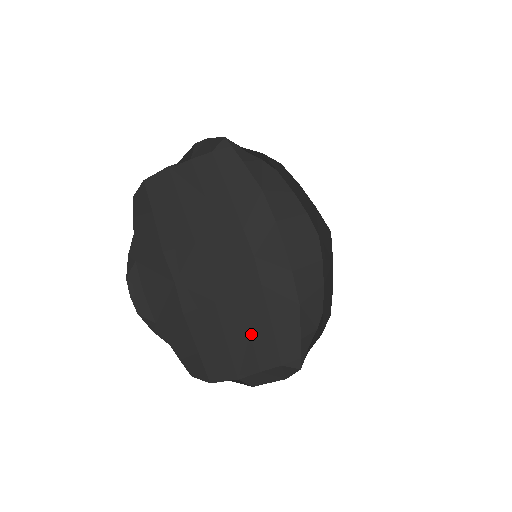
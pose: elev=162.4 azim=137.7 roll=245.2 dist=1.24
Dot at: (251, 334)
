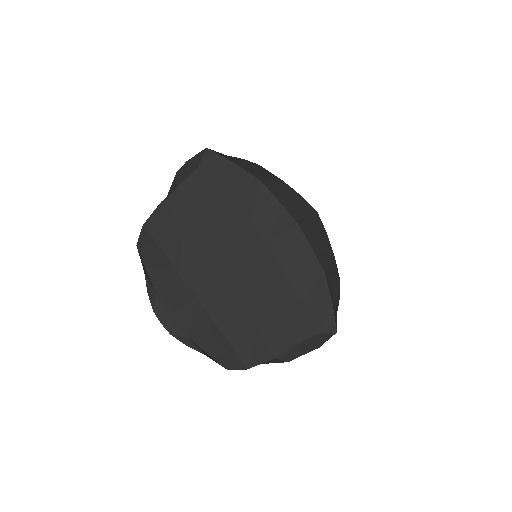
Dot at: (280, 316)
